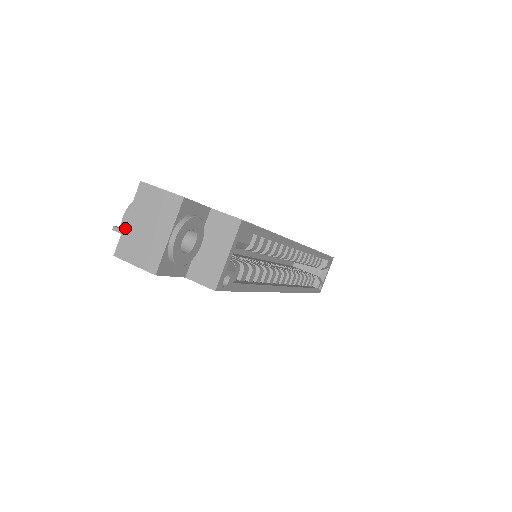
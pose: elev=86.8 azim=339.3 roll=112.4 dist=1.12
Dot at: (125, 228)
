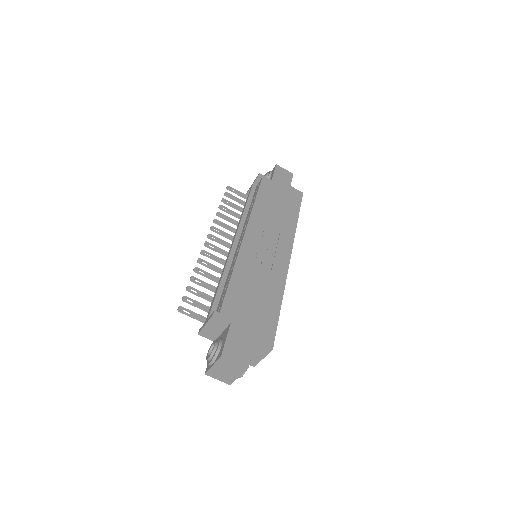
Dot at: (211, 368)
